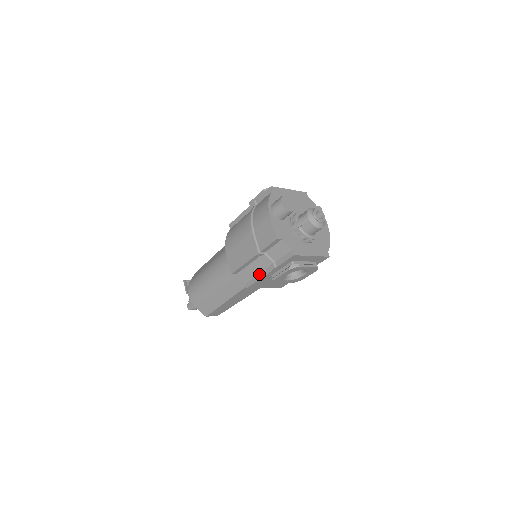
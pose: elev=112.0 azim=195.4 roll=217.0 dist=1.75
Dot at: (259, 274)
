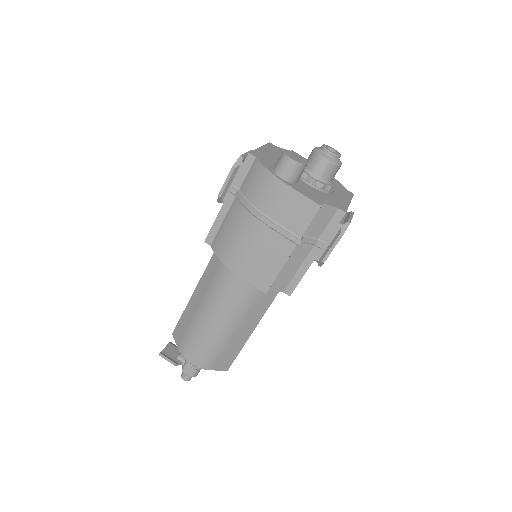
Dot at: (300, 268)
